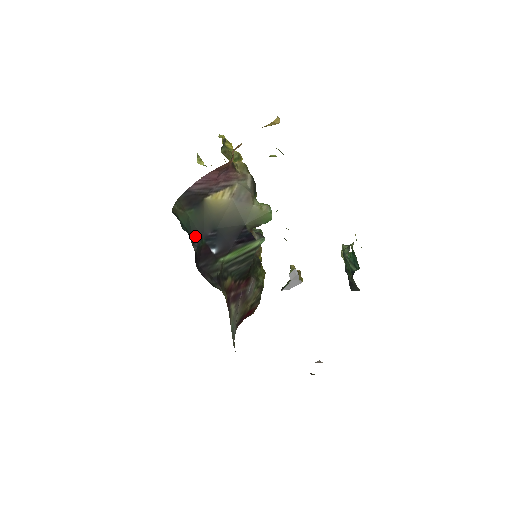
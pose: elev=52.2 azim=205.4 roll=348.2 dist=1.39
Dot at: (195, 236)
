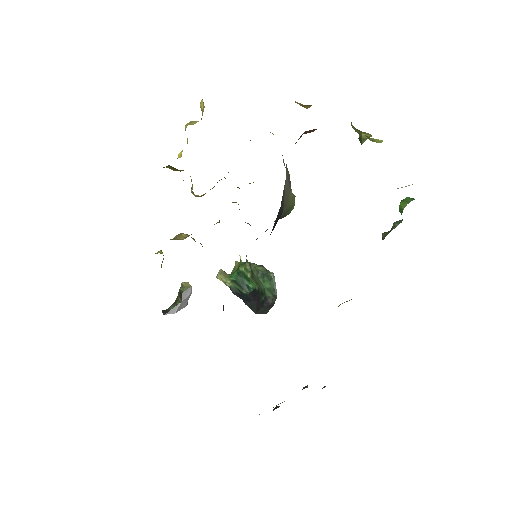
Dot at: occluded
